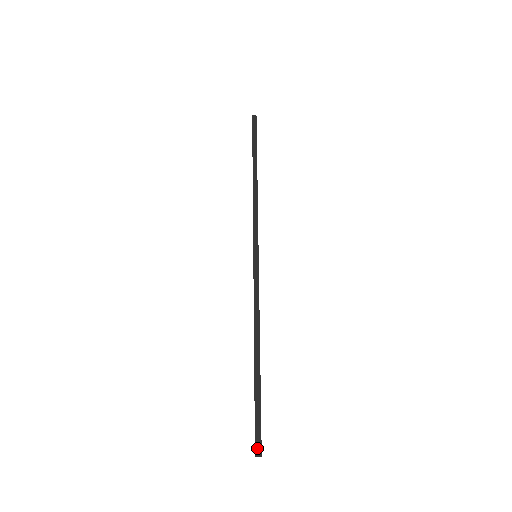
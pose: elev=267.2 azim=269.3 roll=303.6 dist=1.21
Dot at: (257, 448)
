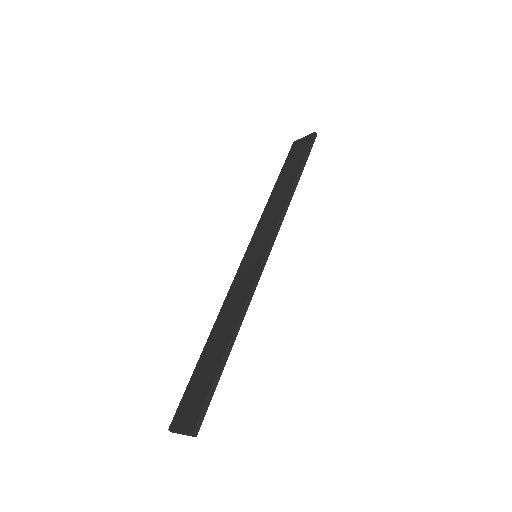
Dot at: (195, 433)
